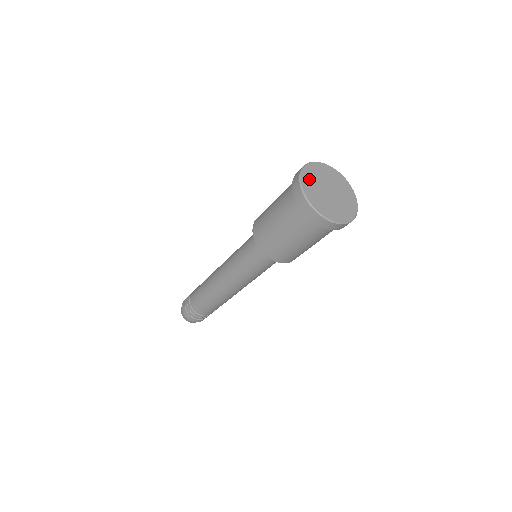
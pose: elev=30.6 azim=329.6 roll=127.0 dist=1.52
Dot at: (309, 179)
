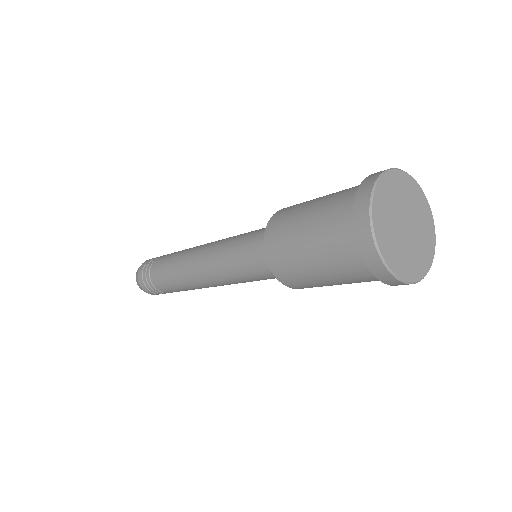
Dot at: (395, 185)
